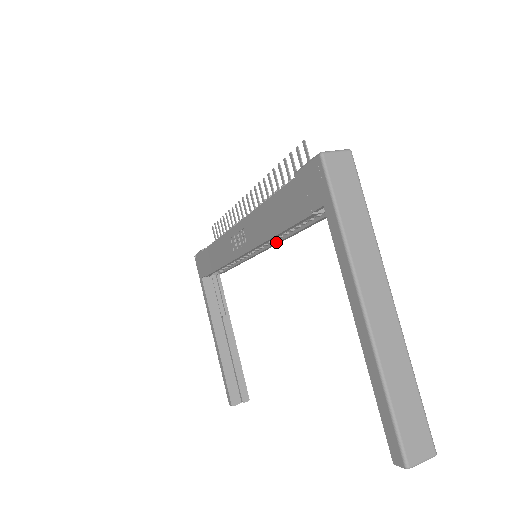
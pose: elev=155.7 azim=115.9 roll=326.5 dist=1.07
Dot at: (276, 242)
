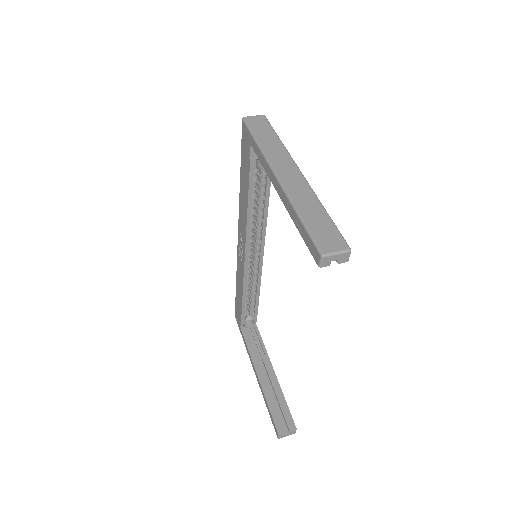
Dot at: (262, 231)
